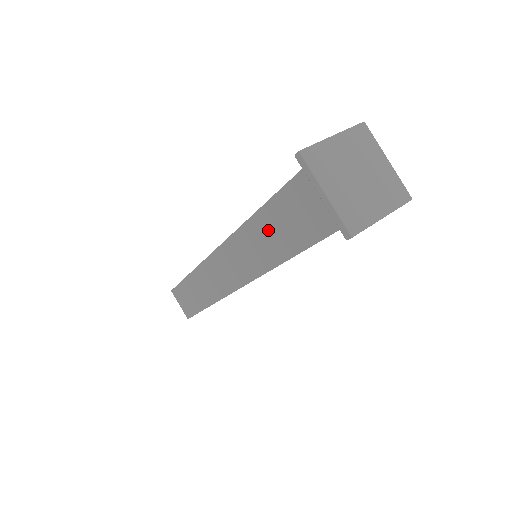
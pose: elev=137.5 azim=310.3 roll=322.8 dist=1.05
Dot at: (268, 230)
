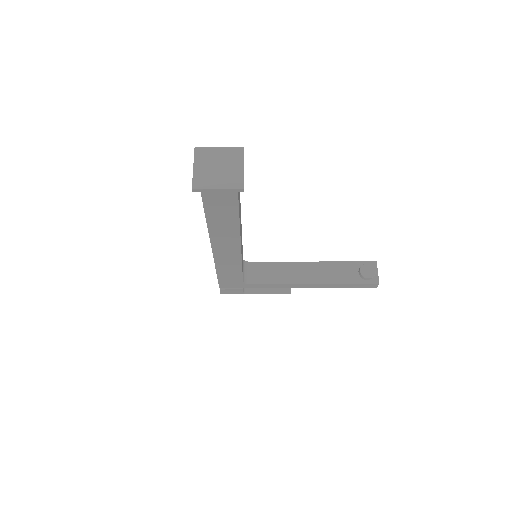
Dot at: occluded
